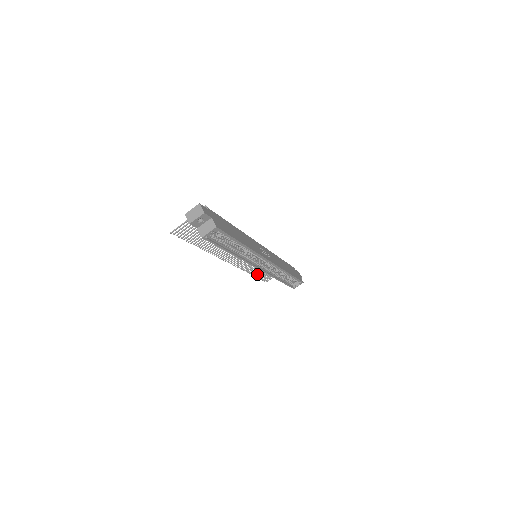
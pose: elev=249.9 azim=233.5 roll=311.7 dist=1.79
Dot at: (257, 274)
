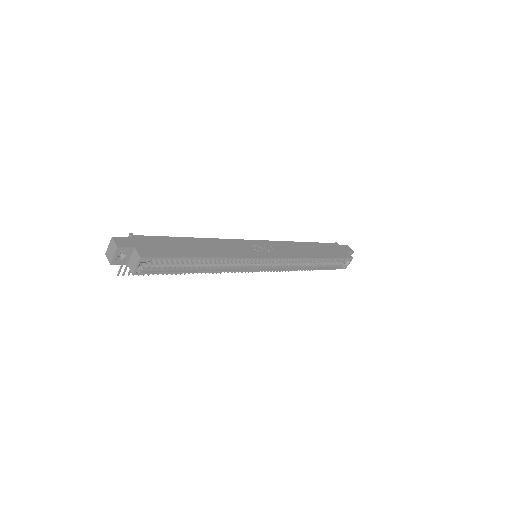
Dot at: occluded
